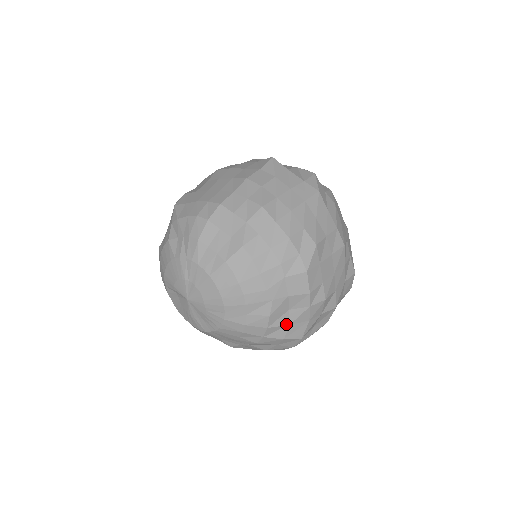
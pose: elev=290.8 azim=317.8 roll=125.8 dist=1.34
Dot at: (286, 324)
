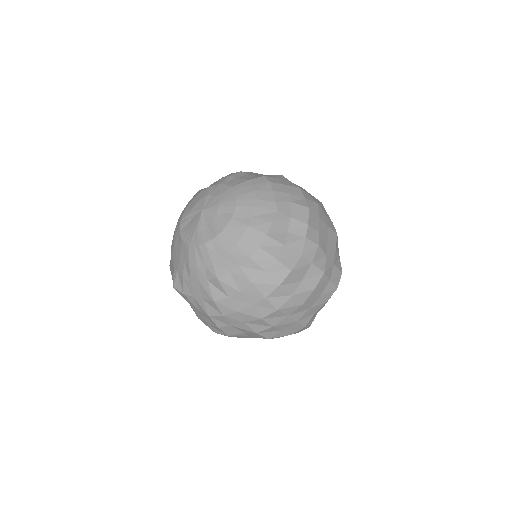
Dot at: (282, 243)
